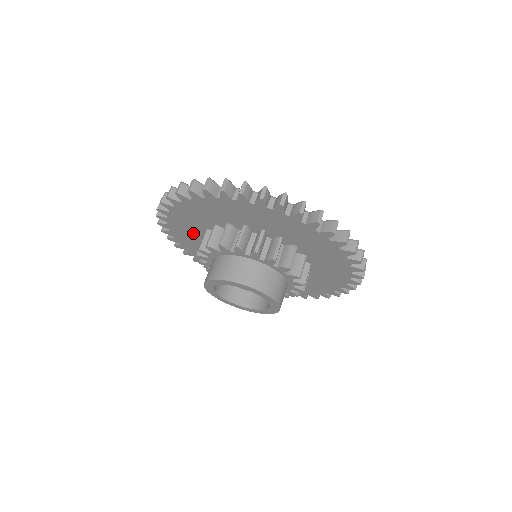
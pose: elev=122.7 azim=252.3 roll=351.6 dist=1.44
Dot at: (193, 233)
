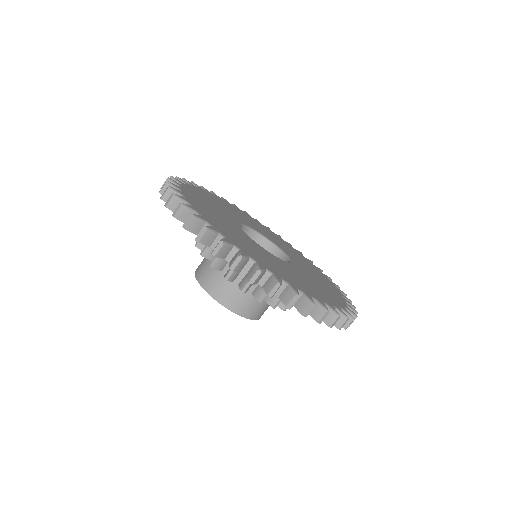
Dot at: occluded
